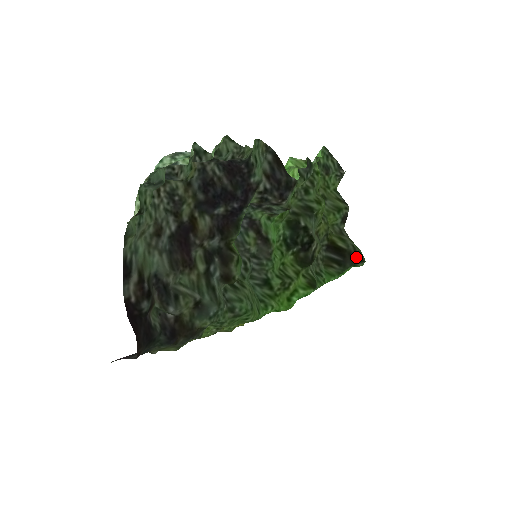
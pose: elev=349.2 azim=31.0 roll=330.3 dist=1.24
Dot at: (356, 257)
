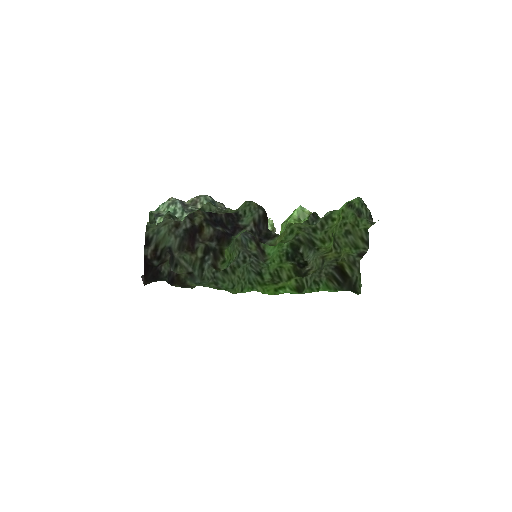
Dot at: (353, 287)
